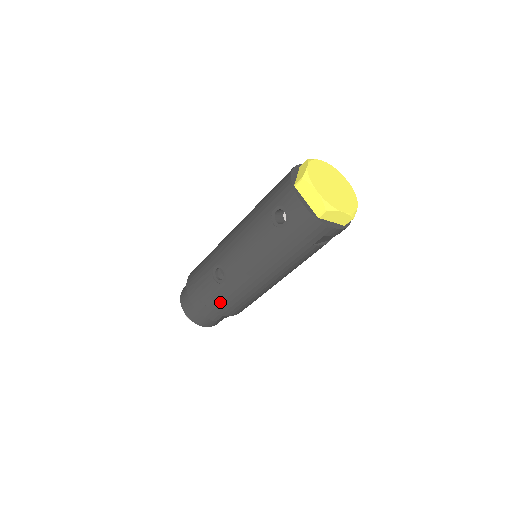
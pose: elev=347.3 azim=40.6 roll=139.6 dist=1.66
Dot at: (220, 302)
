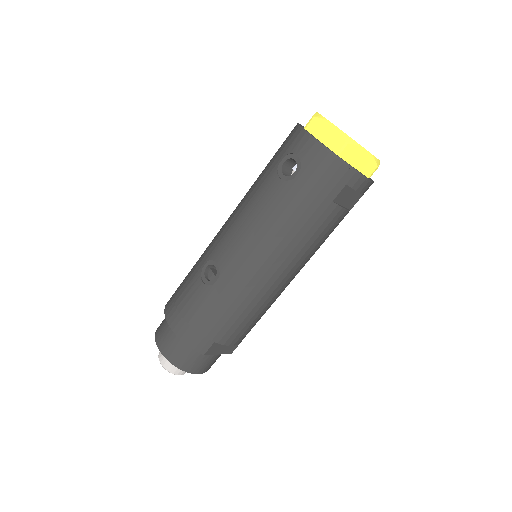
Dot at: (210, 316)
